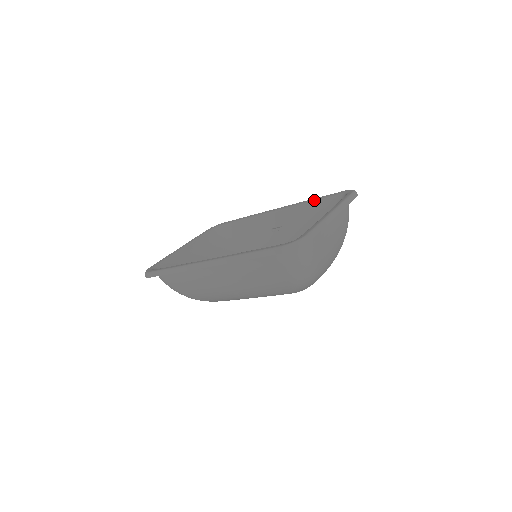
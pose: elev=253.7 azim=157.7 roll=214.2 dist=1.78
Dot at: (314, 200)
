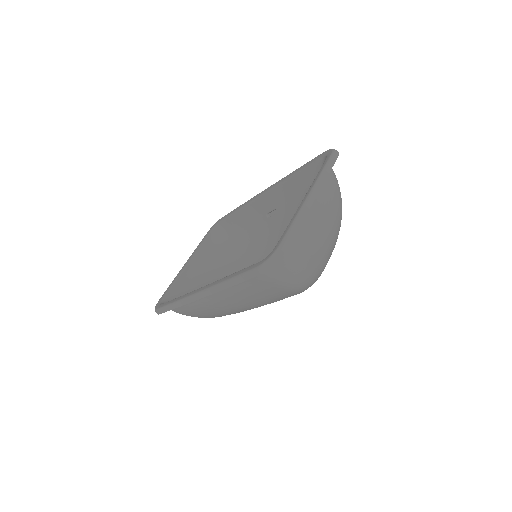
Dot at: (297, 172)
